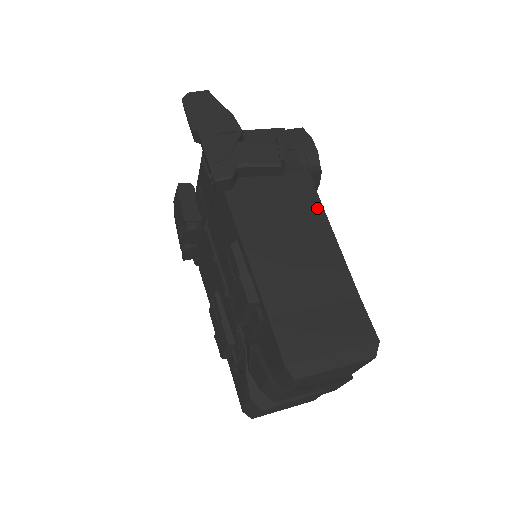
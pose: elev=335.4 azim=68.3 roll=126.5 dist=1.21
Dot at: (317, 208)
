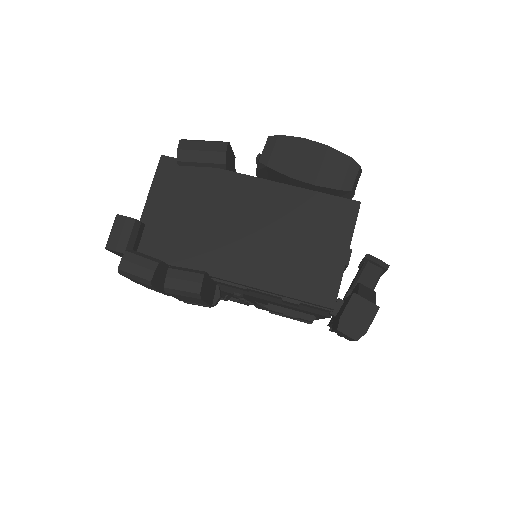
Dot at: occluded
